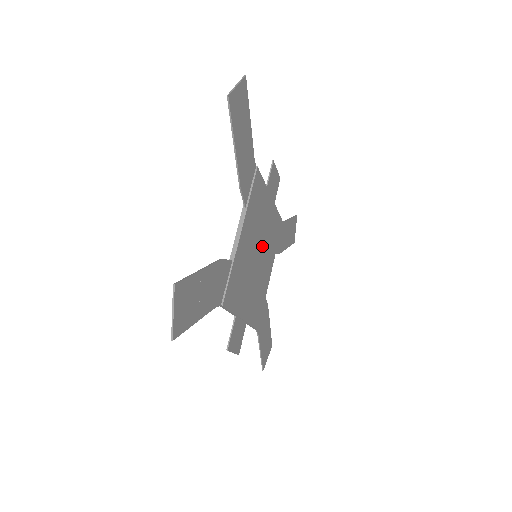
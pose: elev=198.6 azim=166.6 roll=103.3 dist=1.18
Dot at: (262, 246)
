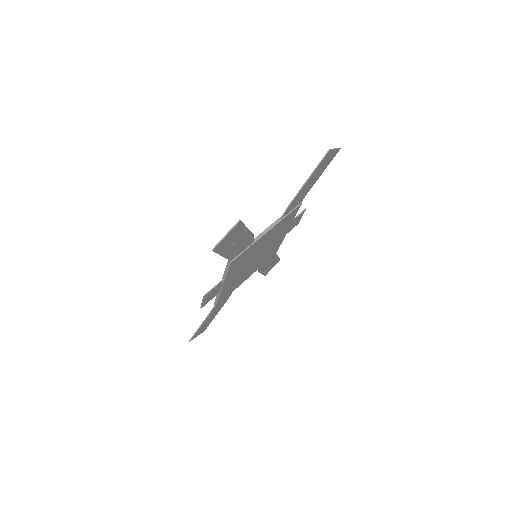
Dot at: (262, 254)
